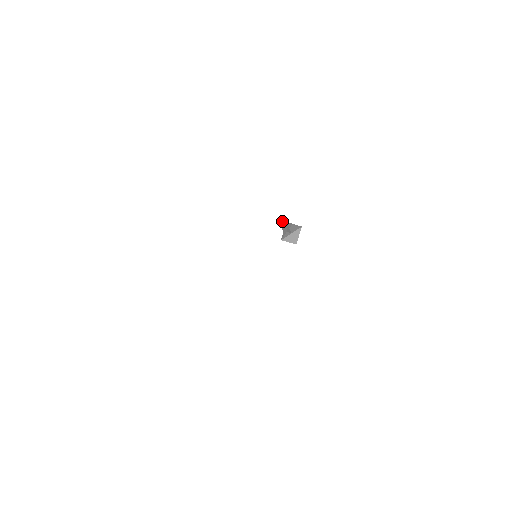
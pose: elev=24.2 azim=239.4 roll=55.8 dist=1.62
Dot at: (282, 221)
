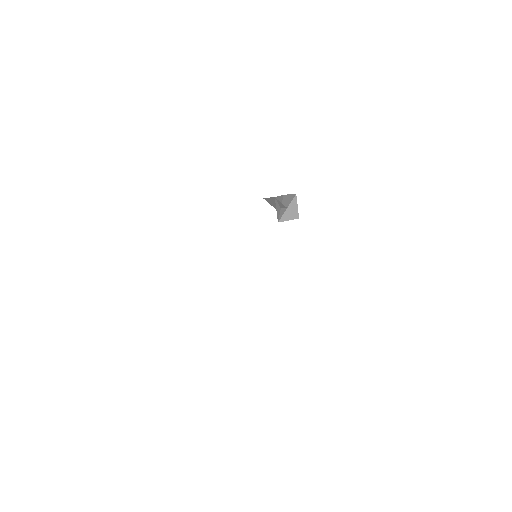
Dot at: (269, 198)
